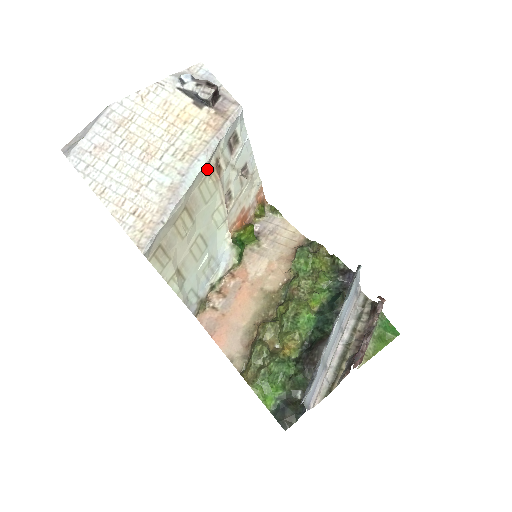
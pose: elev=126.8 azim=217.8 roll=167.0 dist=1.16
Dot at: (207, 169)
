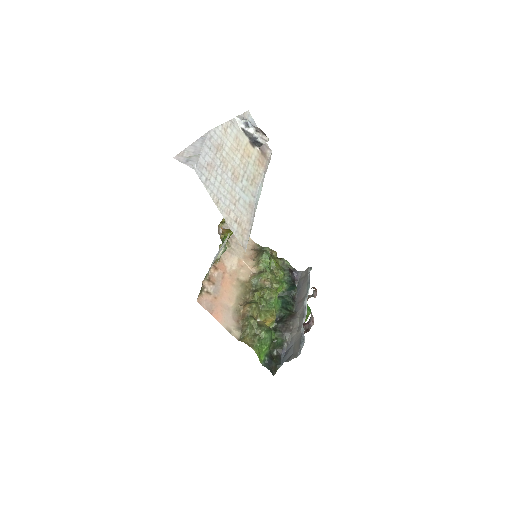
Dot at: occluded
